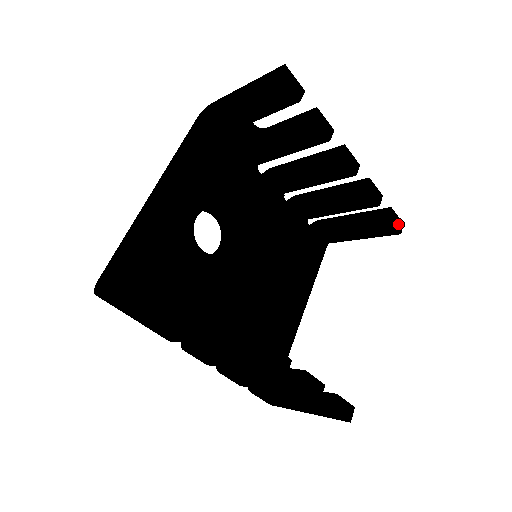
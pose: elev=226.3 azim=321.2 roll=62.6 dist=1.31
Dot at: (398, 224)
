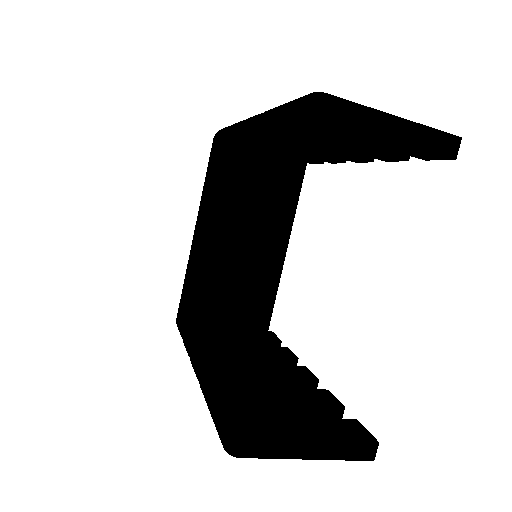
Dot at: occluded
